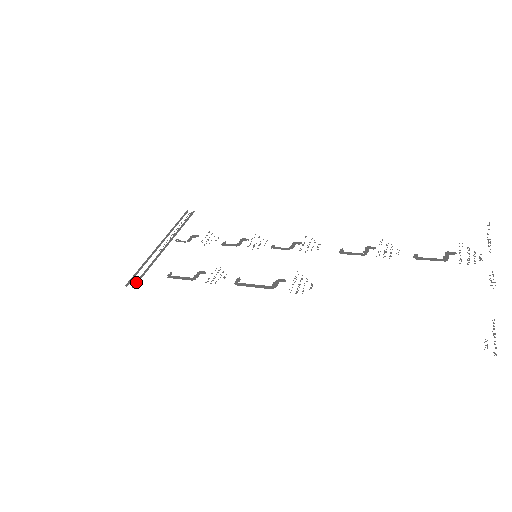
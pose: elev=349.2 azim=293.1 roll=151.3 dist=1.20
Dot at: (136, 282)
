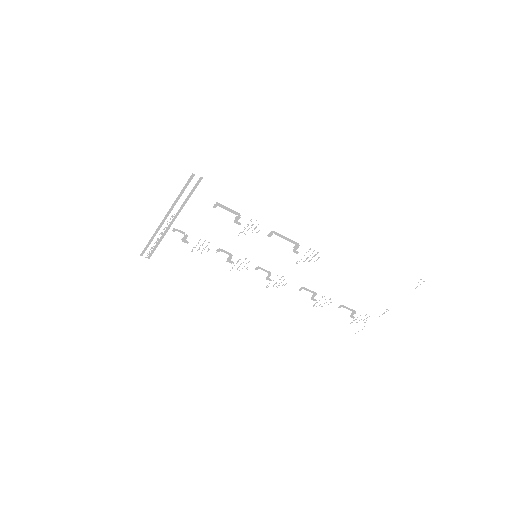
Dot at: (197, 182)
